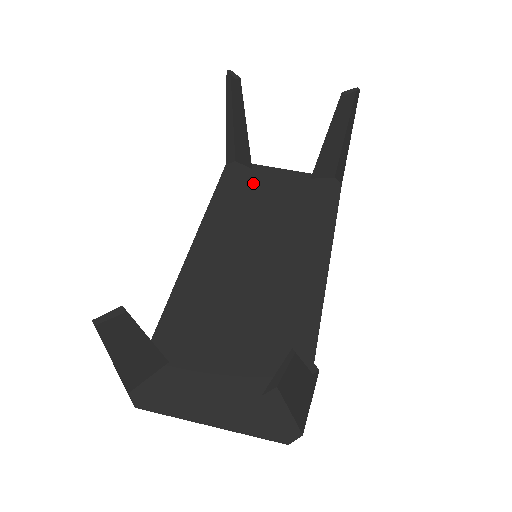
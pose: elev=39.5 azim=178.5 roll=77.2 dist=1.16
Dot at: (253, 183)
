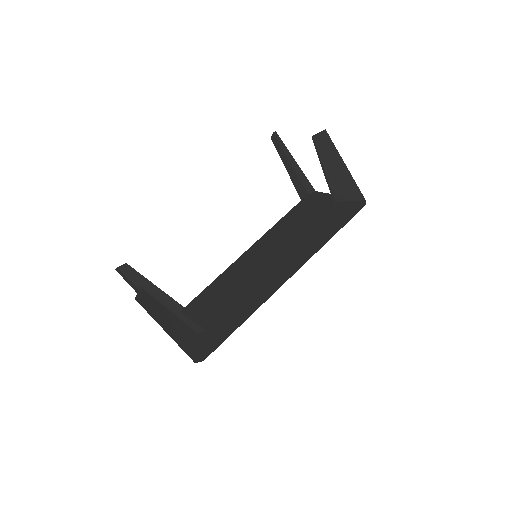
Dot at: (301, 207)
